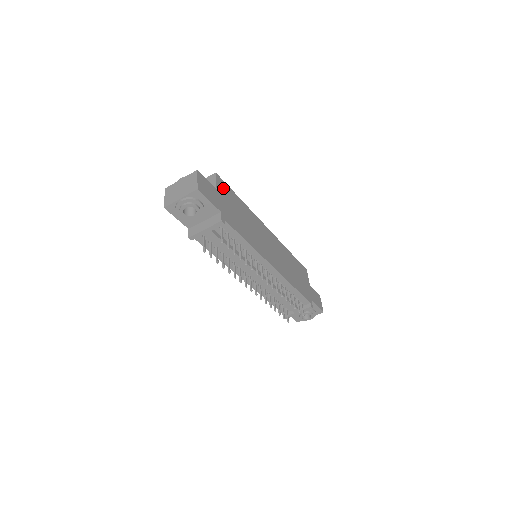
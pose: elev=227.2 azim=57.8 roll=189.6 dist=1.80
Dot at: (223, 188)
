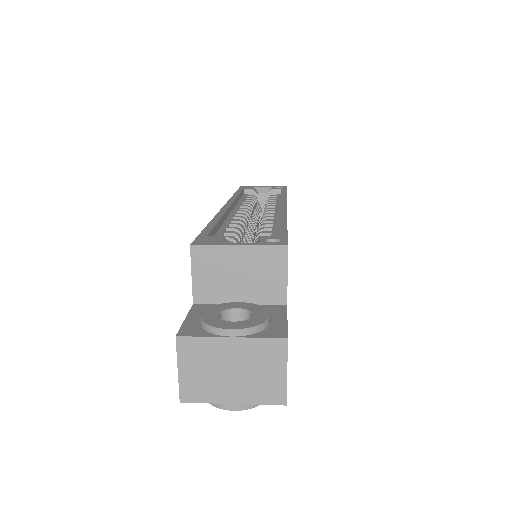
Dot at: occluded
